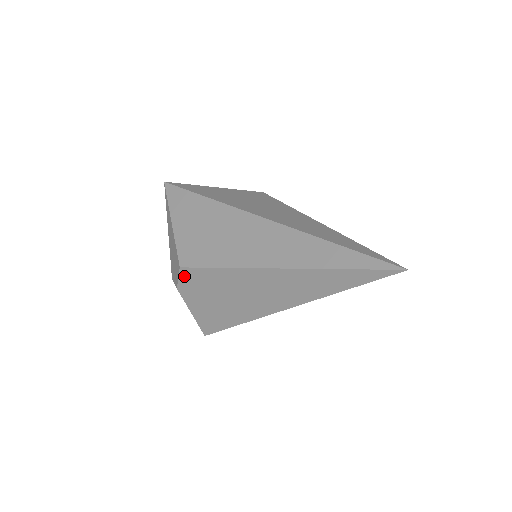
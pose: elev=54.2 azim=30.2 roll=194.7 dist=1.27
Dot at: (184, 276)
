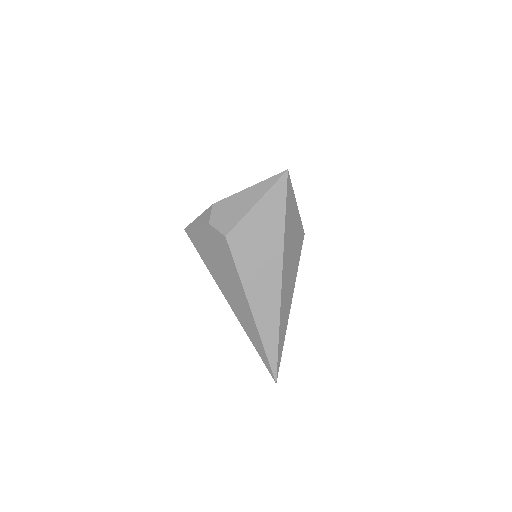
Dot at: (221, 236)
